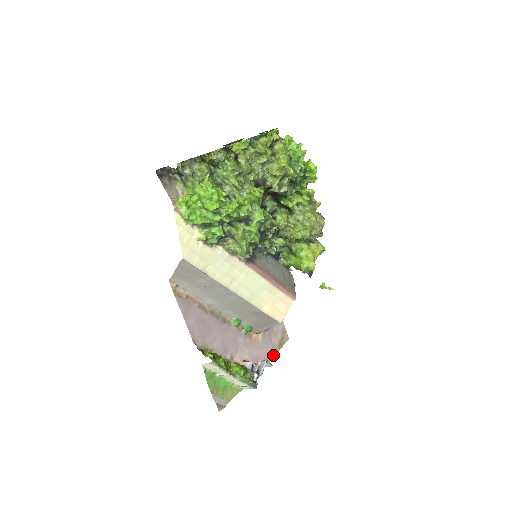
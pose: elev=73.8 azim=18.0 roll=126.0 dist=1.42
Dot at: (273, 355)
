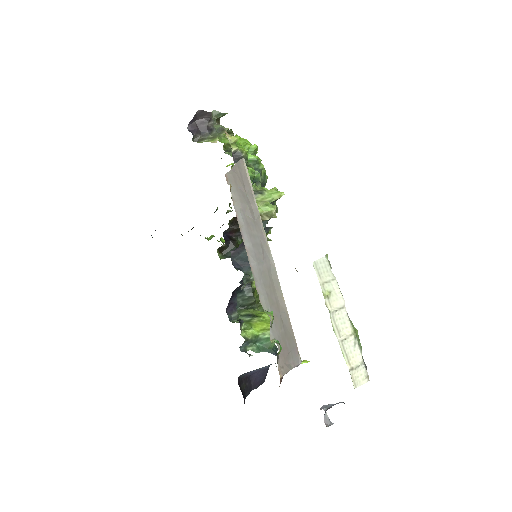
Dot at: occluded
